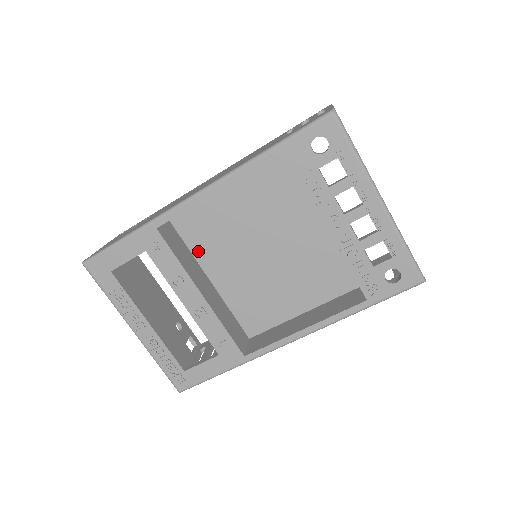
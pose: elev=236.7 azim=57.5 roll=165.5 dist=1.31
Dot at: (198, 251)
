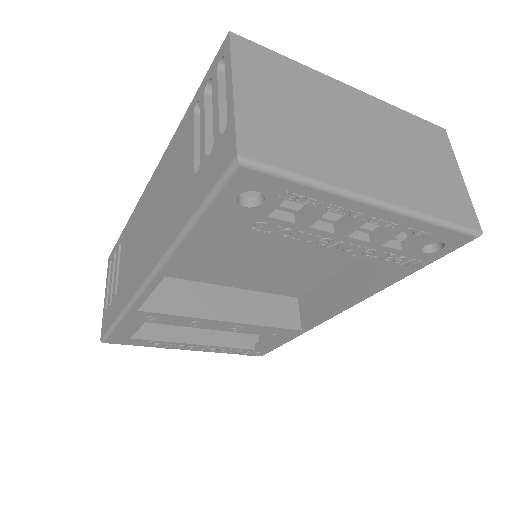
Dot at: (193, 277)
